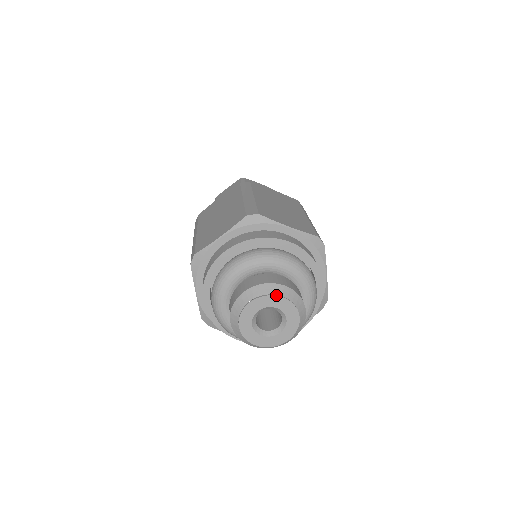
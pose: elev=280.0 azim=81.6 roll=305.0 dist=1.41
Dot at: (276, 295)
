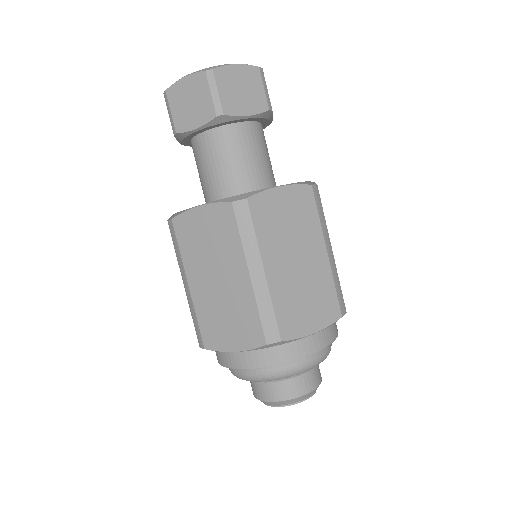
Dot at: (300, 402)
